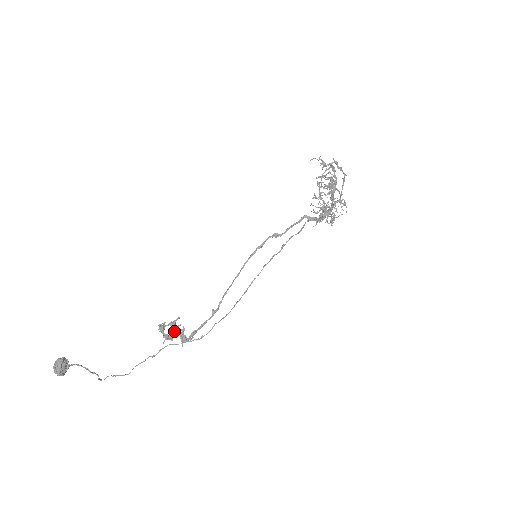
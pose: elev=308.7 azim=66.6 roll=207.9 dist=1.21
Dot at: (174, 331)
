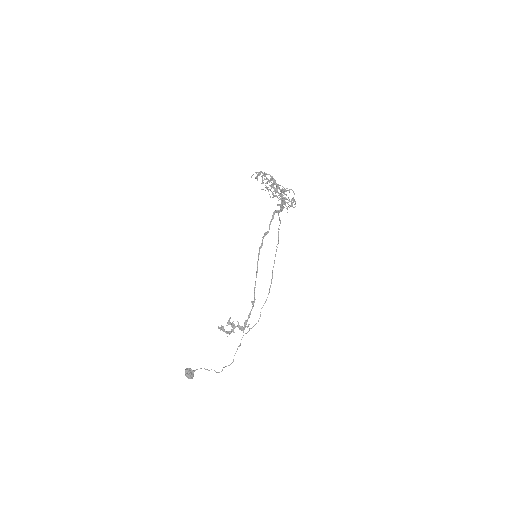
Dot at: (232, 327)
